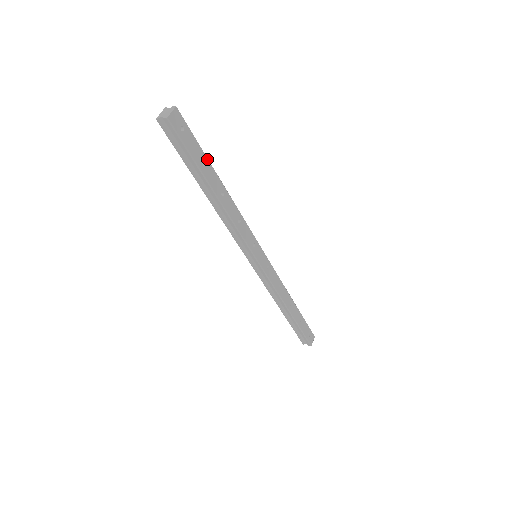
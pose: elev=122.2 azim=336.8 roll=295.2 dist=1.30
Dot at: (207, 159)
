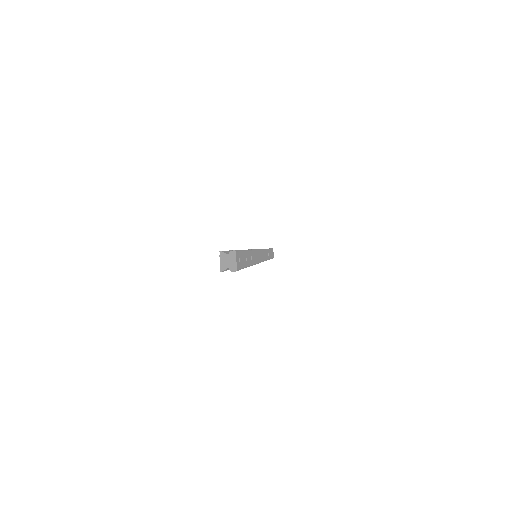
Dot at: (246, 252)
